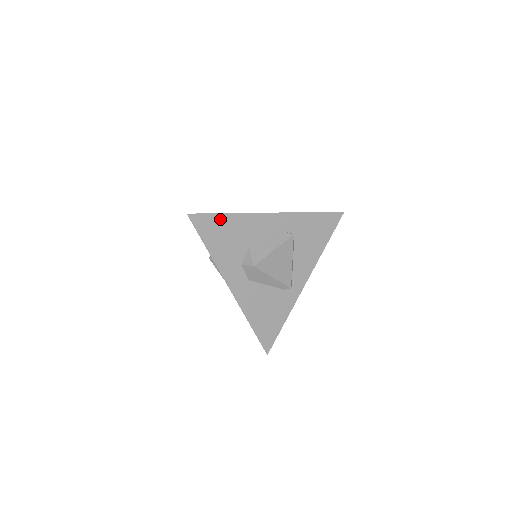
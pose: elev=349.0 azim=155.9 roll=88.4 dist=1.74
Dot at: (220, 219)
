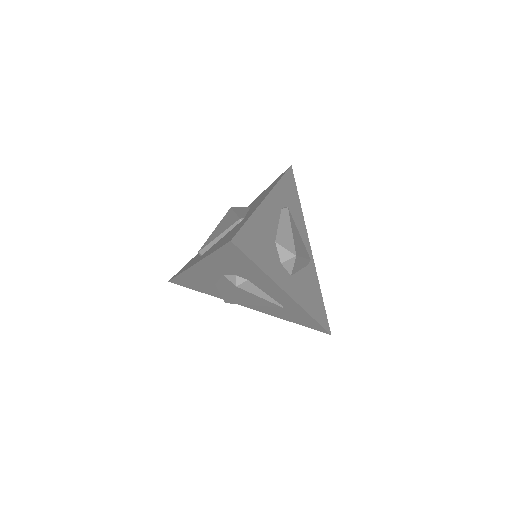
Dot at: (249, 228)
